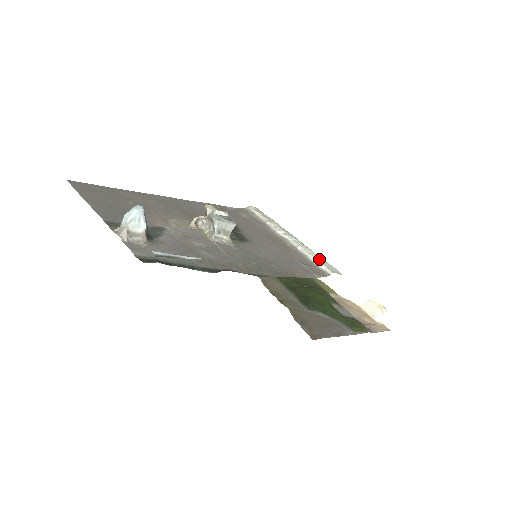
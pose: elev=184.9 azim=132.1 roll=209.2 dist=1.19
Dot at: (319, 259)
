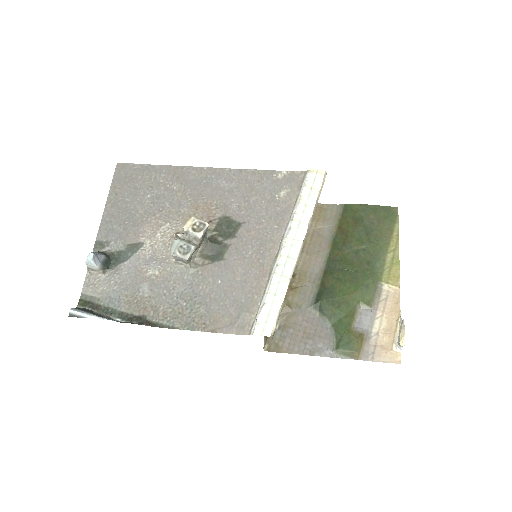
Dot at: (265, 307)
